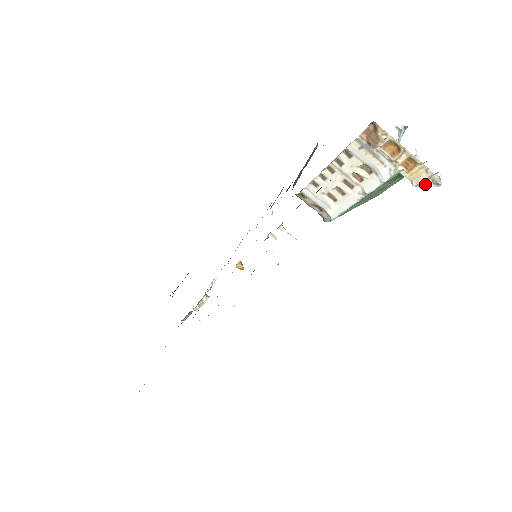
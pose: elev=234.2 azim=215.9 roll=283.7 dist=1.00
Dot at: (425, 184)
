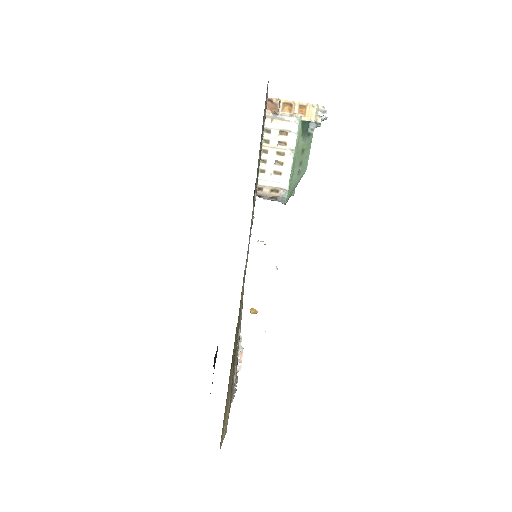
Dot at: (319, 118)
